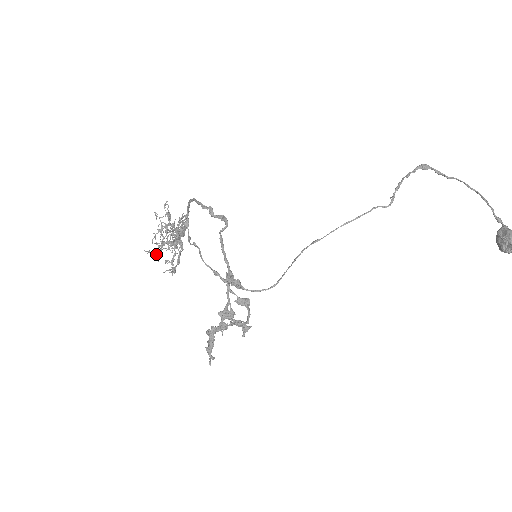
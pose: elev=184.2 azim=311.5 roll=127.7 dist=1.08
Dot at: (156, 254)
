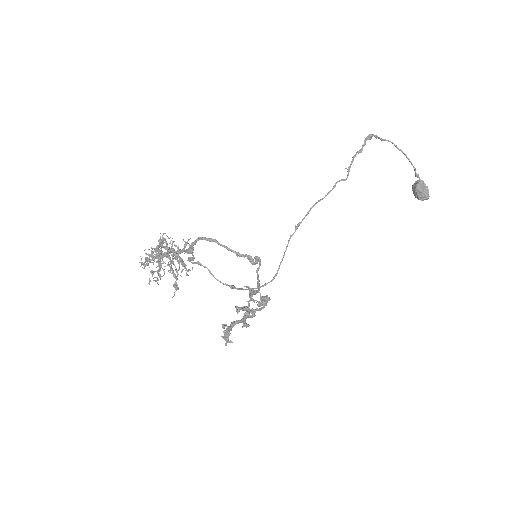
Dot at: (155, 280)
